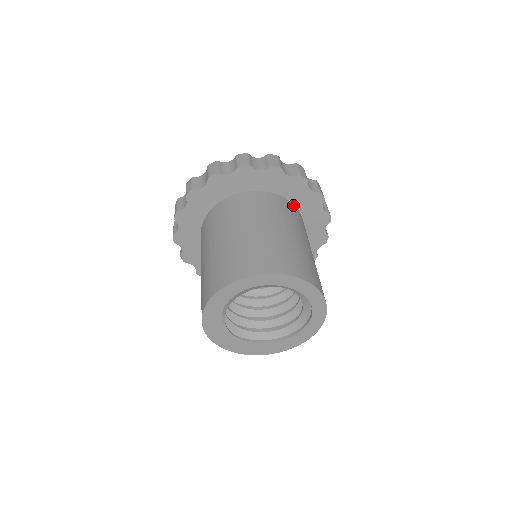
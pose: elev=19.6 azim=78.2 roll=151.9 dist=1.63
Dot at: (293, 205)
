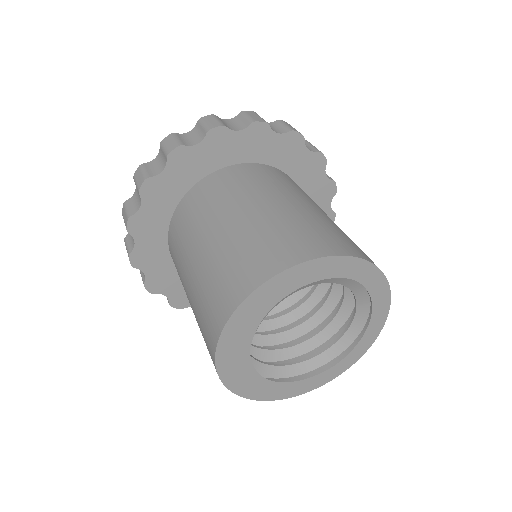
Dot at: occluded
